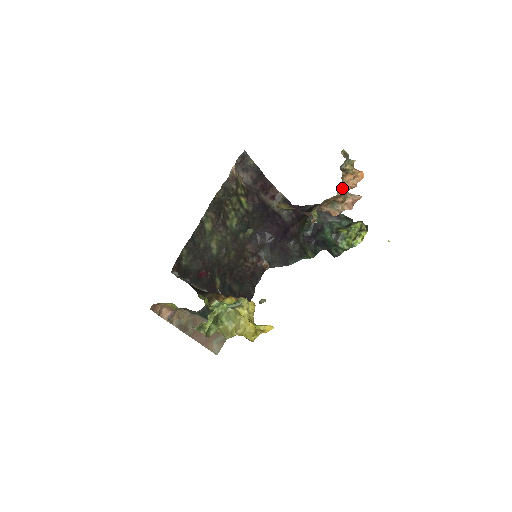
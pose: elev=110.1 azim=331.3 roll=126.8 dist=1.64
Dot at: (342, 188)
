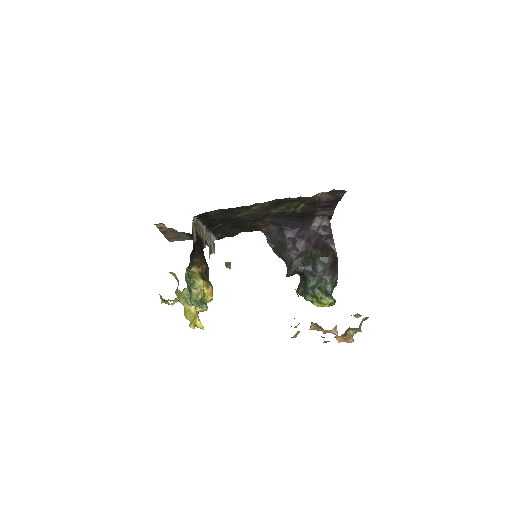
Dot at: occluded
